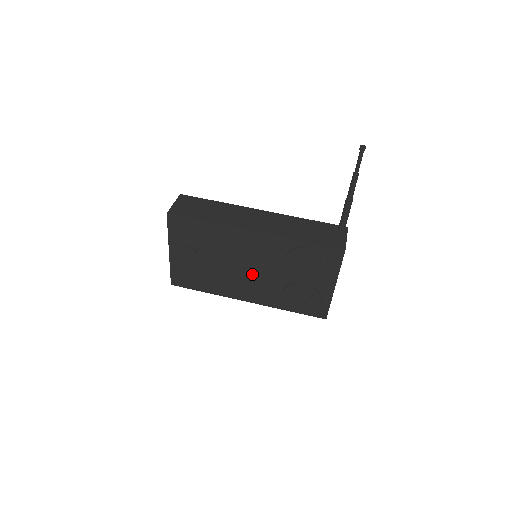
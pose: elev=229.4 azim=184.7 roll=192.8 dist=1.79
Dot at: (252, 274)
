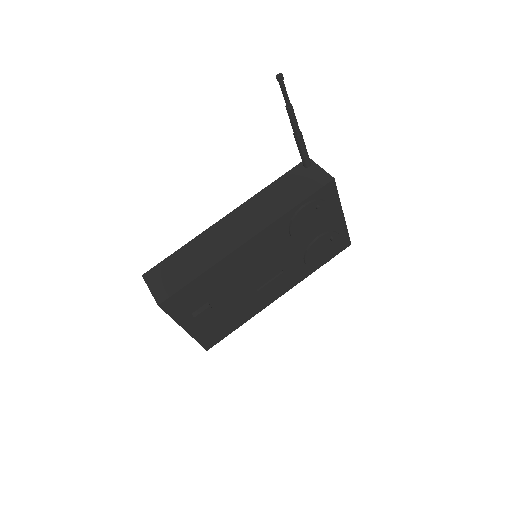
Dot at: (270, 273)
